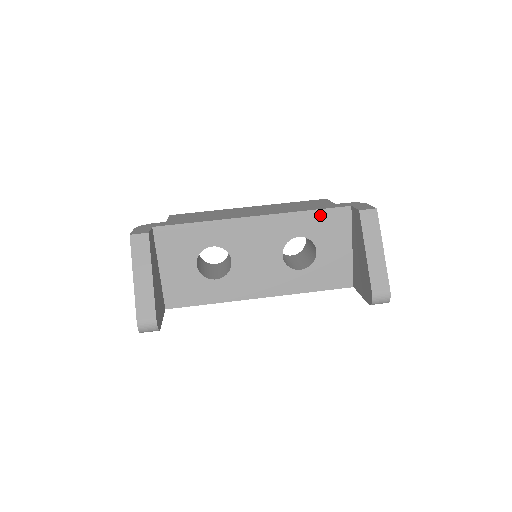
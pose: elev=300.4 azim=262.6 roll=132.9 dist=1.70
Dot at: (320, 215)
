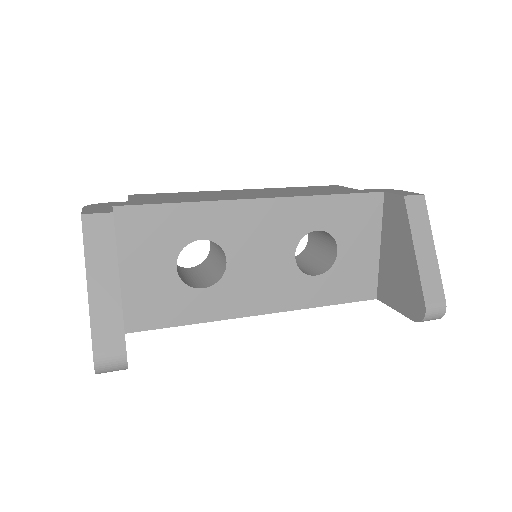
Dot at: (346, 202)
